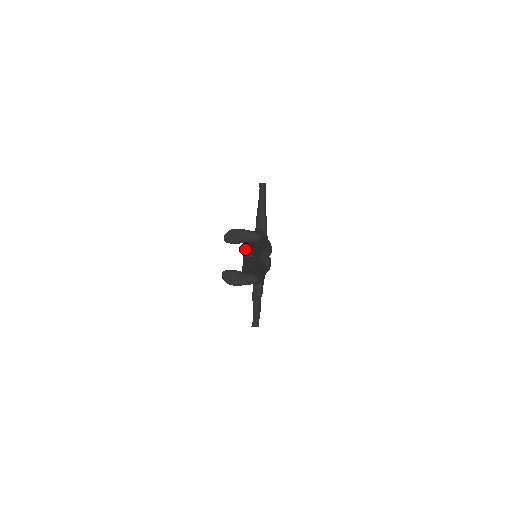
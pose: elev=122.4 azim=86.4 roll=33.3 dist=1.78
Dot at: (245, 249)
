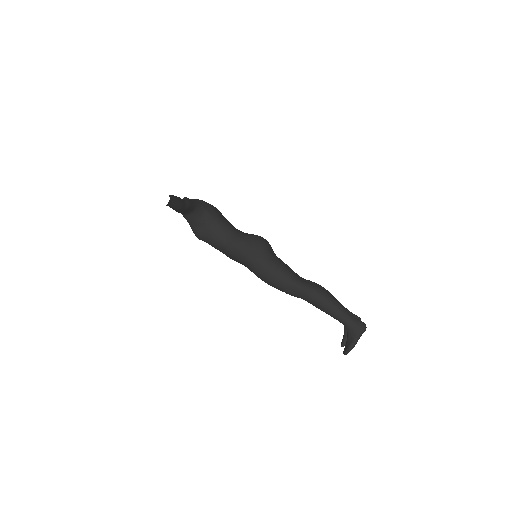
Dot at: occluded
